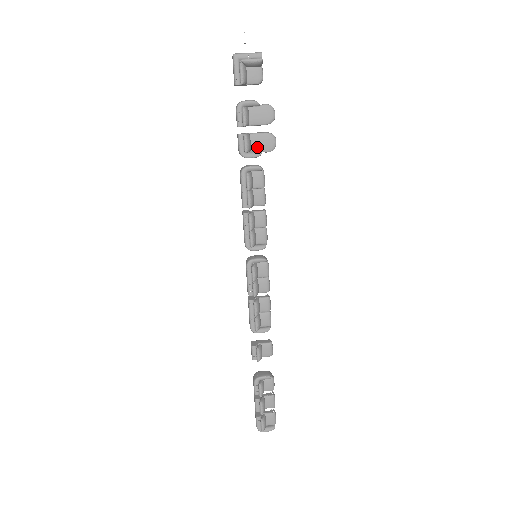
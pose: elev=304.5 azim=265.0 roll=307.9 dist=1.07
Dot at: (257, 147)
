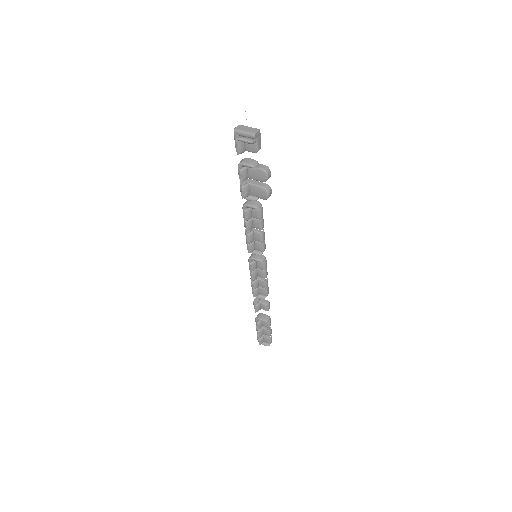
Dot at: (254, 194)
